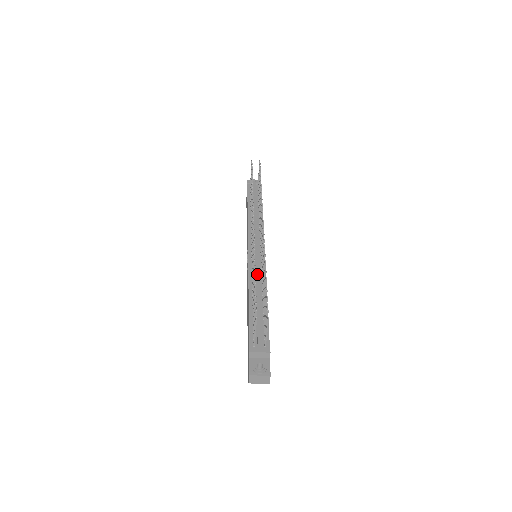
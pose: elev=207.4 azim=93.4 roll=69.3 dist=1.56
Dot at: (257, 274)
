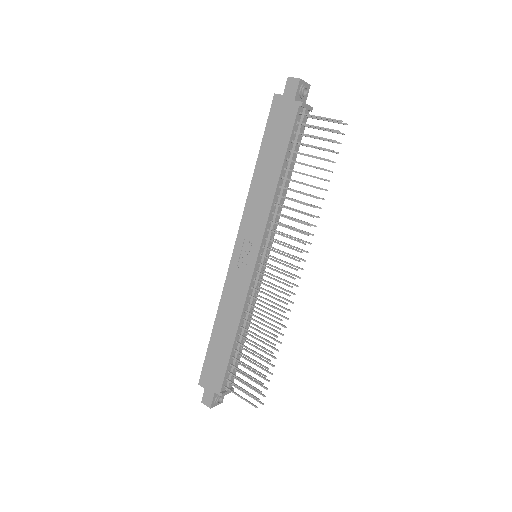
Dot at: occluded
